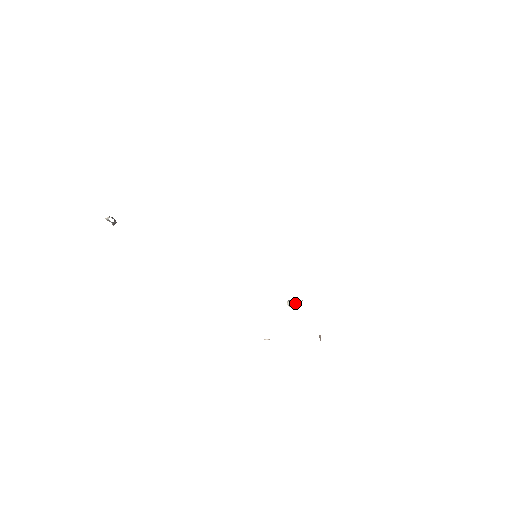
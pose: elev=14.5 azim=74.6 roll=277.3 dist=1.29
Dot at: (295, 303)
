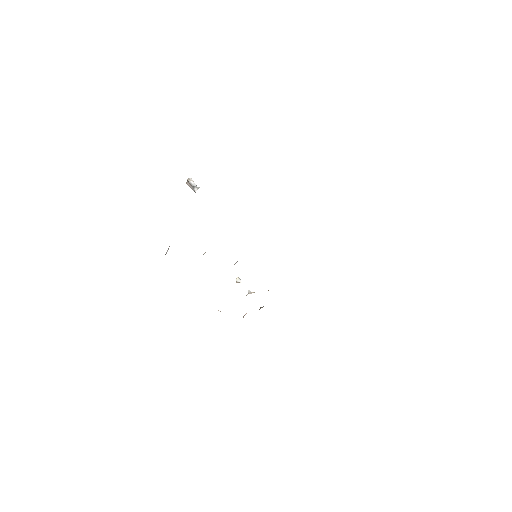
Dot at: (250, 293)
